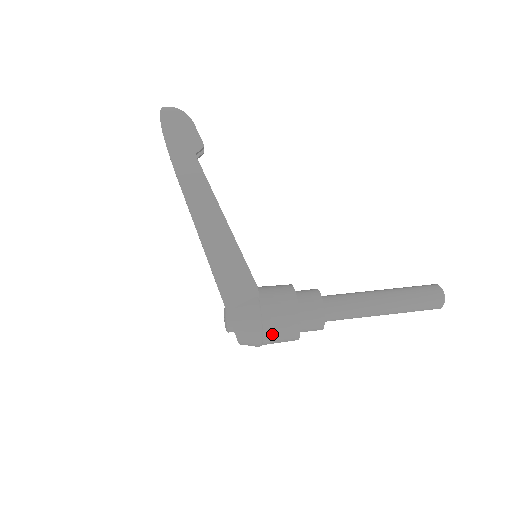
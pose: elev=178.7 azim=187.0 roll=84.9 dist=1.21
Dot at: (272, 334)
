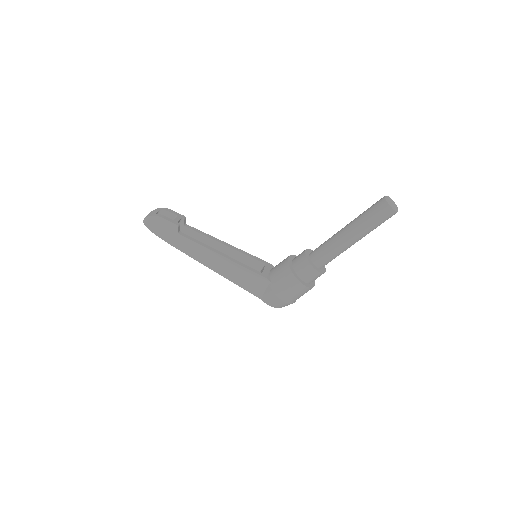
Dot at: (293, 298)
